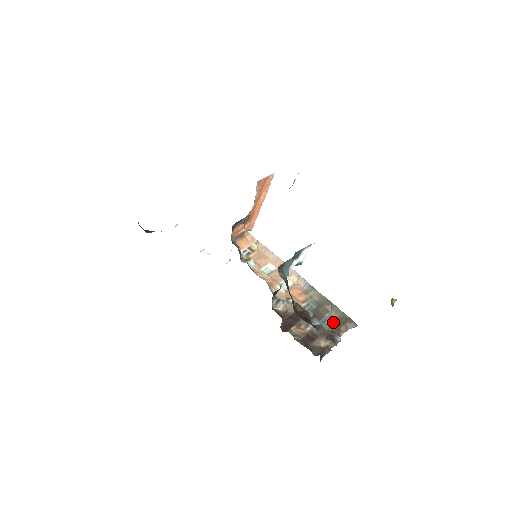
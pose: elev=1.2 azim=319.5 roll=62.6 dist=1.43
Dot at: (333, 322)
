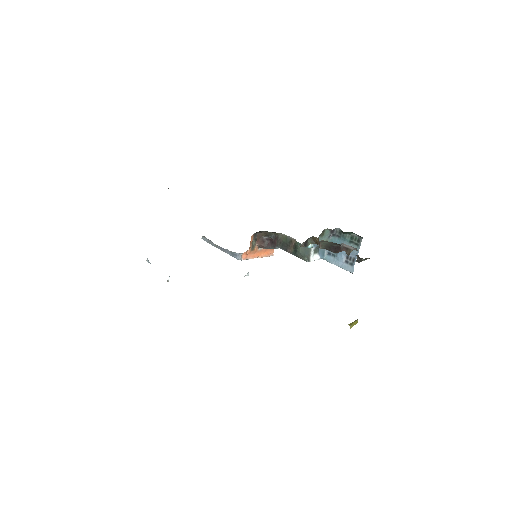
Dot at: occluded
